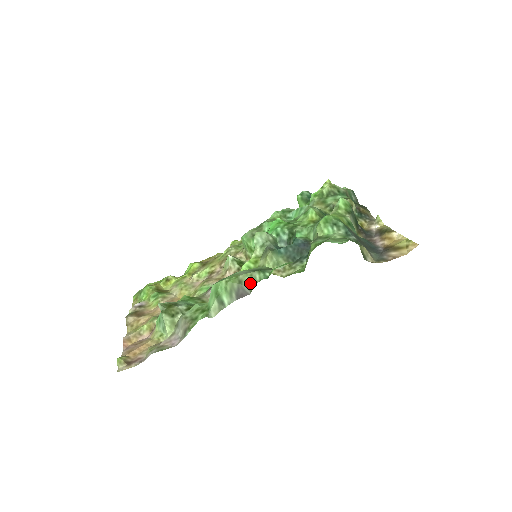
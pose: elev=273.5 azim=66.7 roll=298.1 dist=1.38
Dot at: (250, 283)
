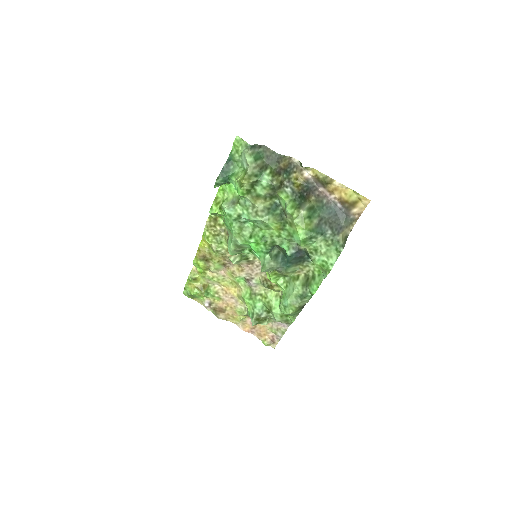
Dot at: (305, 303)
